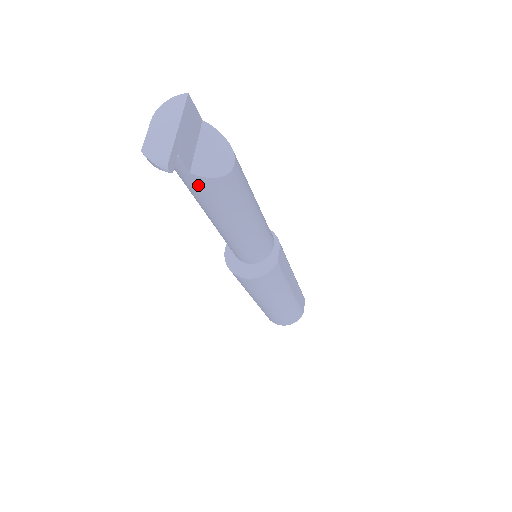
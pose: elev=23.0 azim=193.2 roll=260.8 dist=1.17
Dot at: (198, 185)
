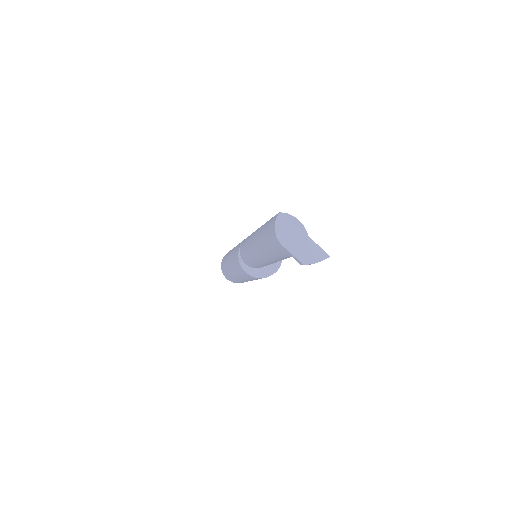
Dot at: occluded
